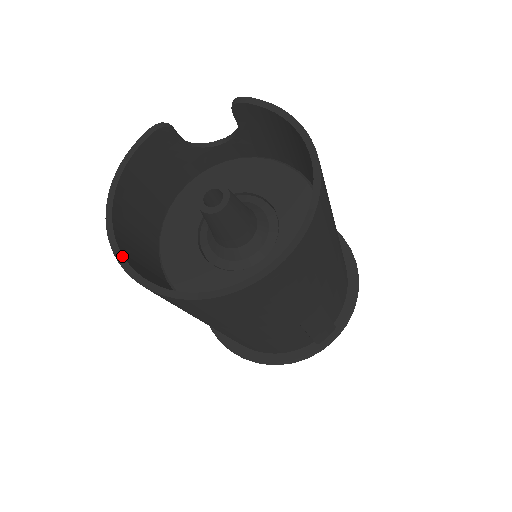
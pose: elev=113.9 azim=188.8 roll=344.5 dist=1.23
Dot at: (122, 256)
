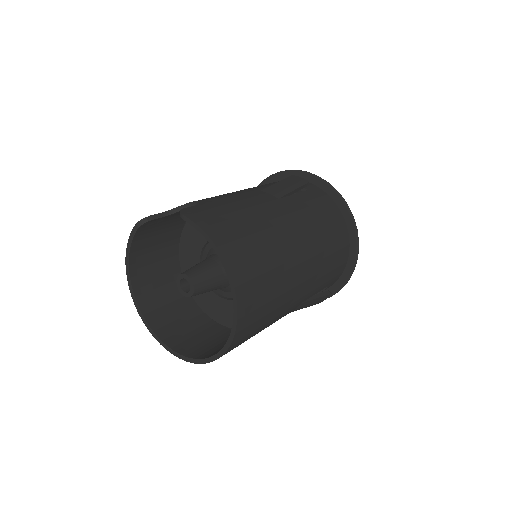
Dot at: (144, 319)
